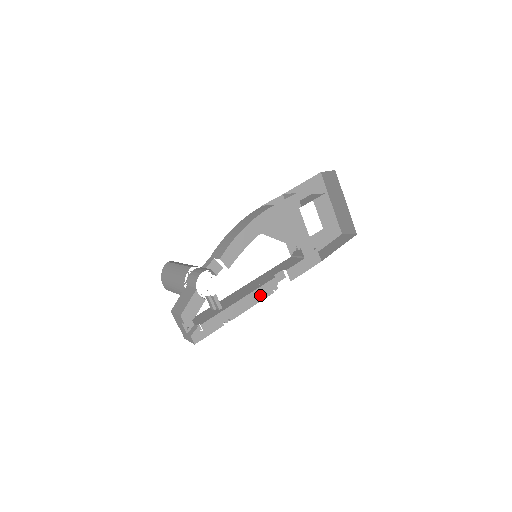
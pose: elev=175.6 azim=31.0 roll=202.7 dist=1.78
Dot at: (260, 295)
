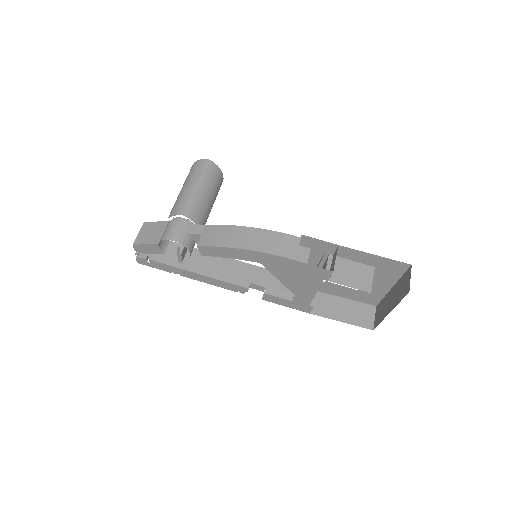
Dot at: (222, 285)
